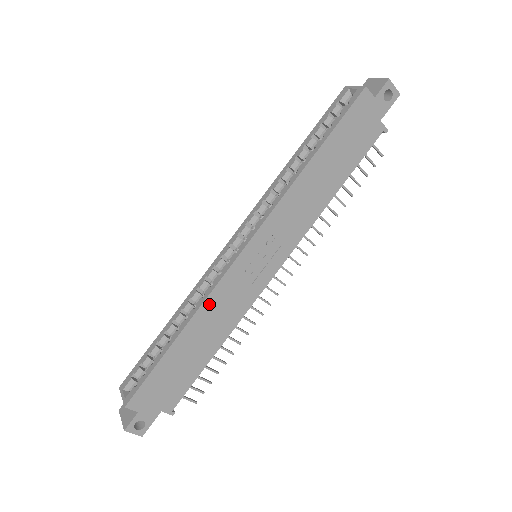
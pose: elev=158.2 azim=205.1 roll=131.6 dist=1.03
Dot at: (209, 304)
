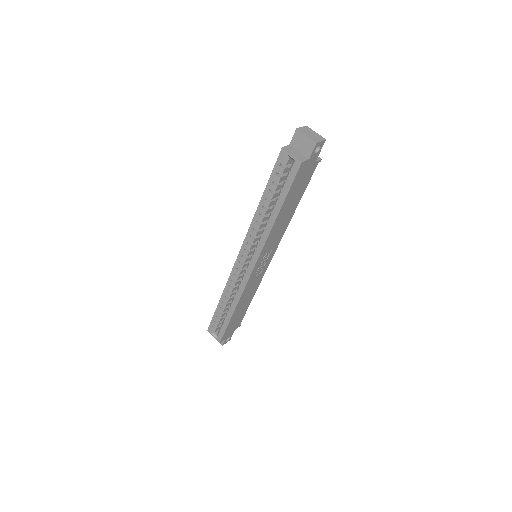
Dot at: (243, 296)
